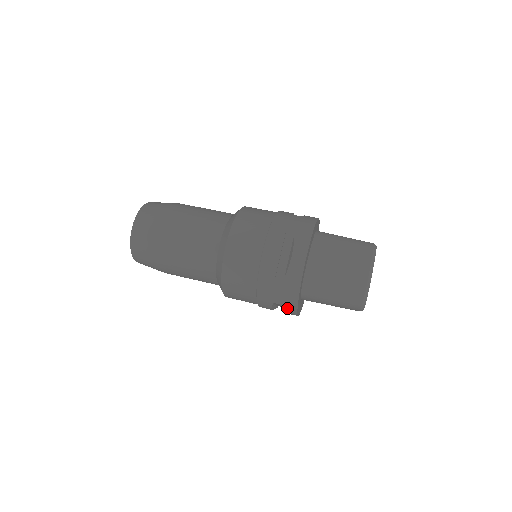
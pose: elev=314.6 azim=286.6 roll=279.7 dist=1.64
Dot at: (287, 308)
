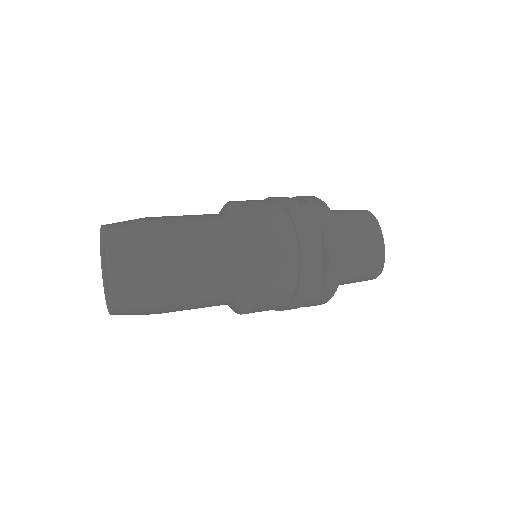
Dot at: (314, 305)
